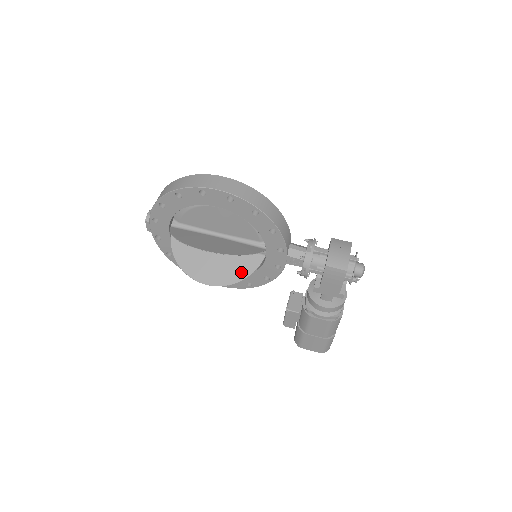
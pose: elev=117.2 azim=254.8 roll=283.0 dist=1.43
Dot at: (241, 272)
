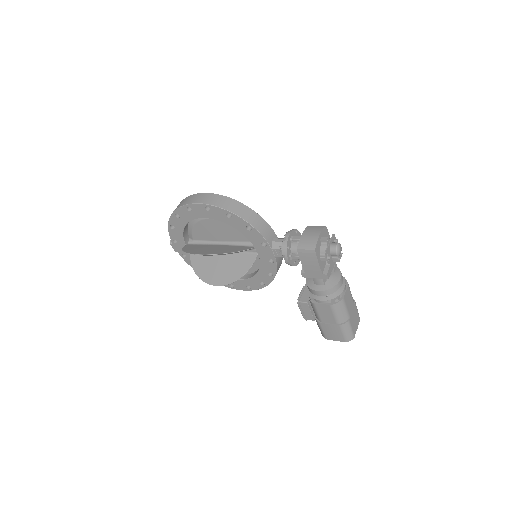
Dot at: (240, 270)
